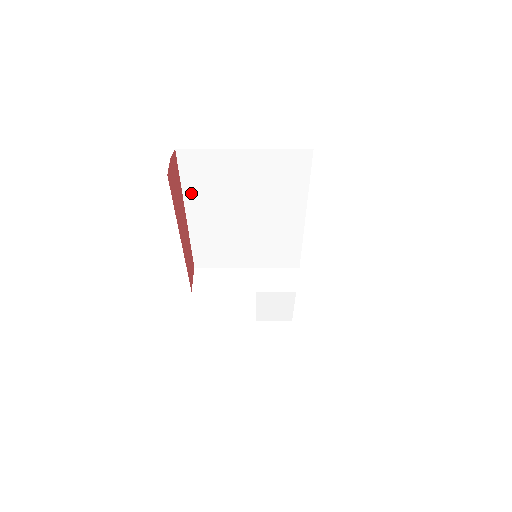
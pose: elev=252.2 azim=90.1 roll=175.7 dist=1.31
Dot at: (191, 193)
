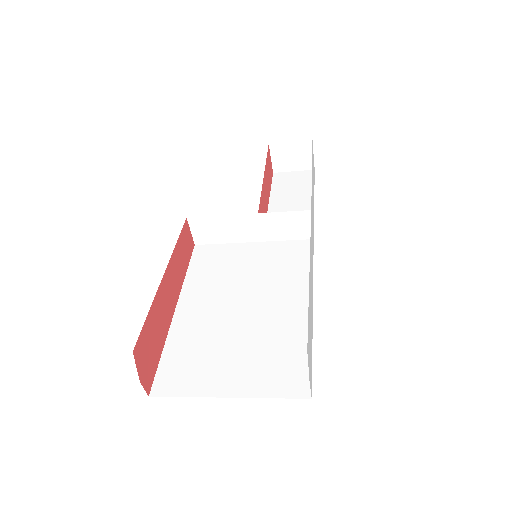
Dot at: occluded
